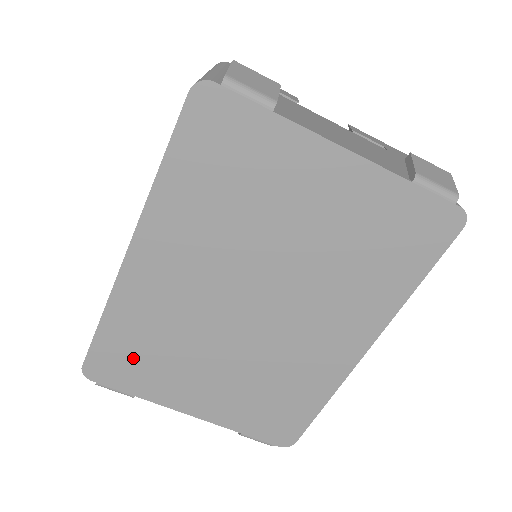
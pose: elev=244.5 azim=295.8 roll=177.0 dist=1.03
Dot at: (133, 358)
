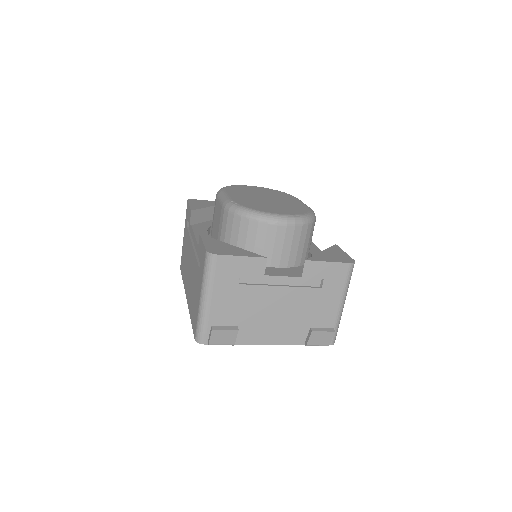
Dot at: occluded
